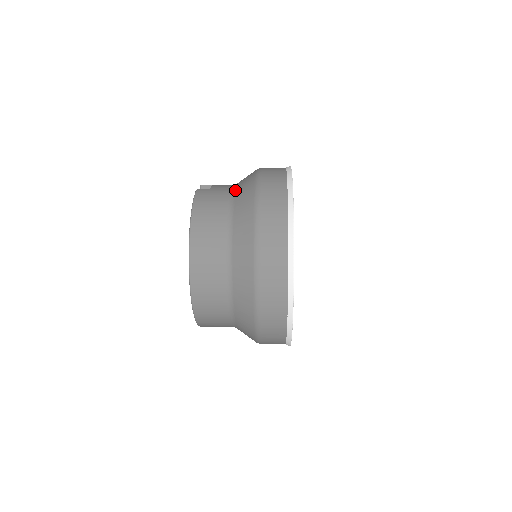
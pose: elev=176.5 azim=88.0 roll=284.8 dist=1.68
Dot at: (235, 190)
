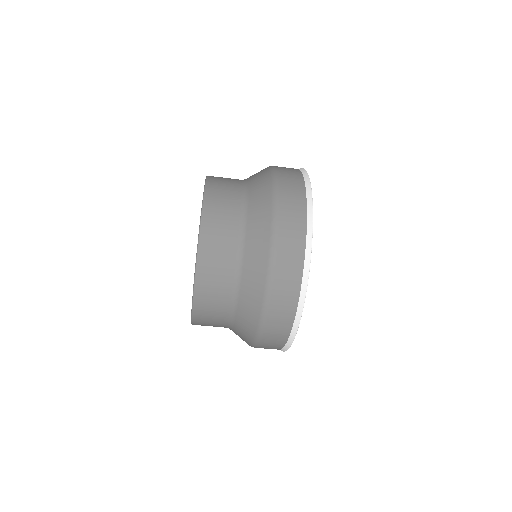
Dot at: (247, 179)
